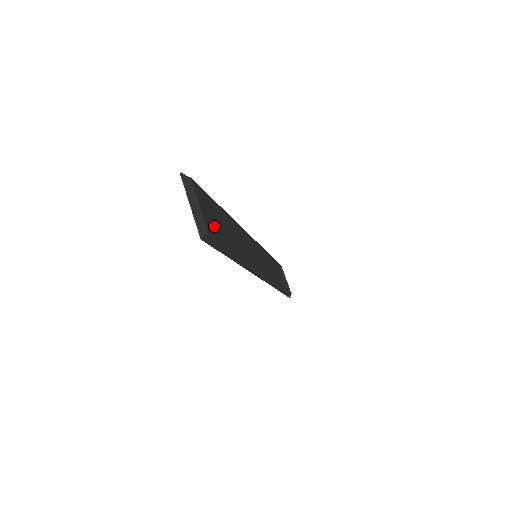
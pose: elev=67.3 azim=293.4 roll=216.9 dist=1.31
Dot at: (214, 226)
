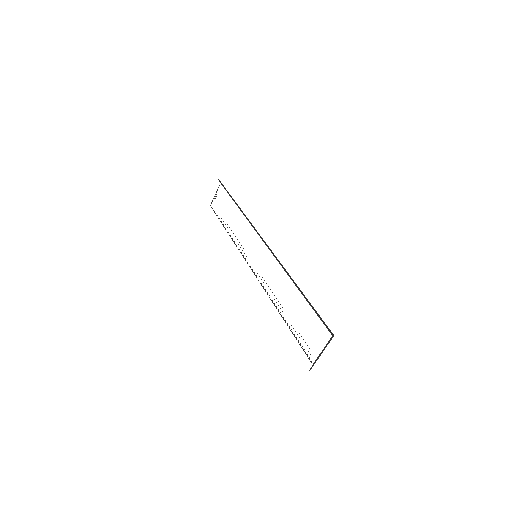
Dot at: occluded
